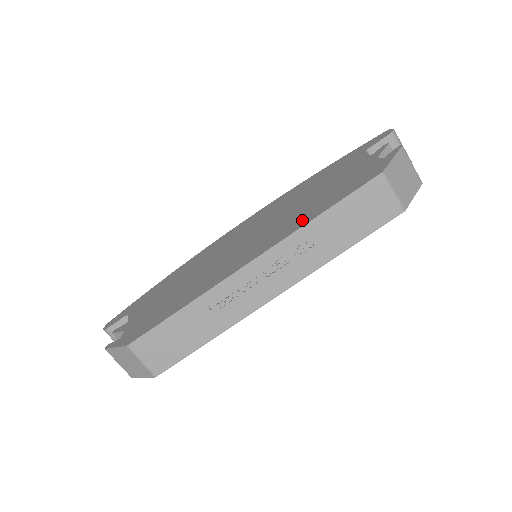
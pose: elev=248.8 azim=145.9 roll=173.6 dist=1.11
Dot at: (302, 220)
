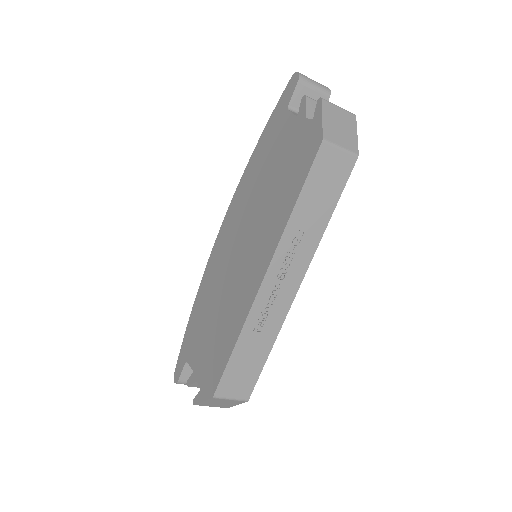
Dot at: (281, 217)
